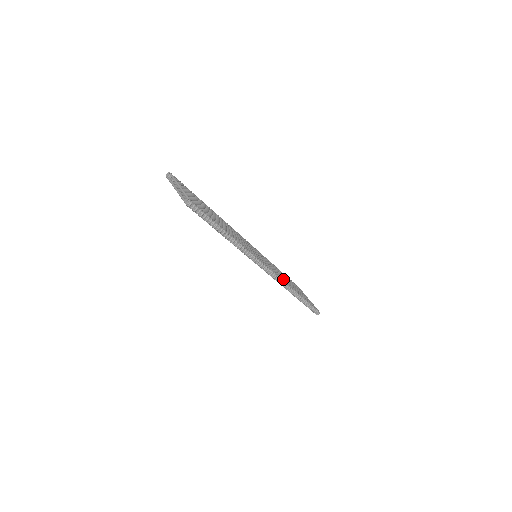
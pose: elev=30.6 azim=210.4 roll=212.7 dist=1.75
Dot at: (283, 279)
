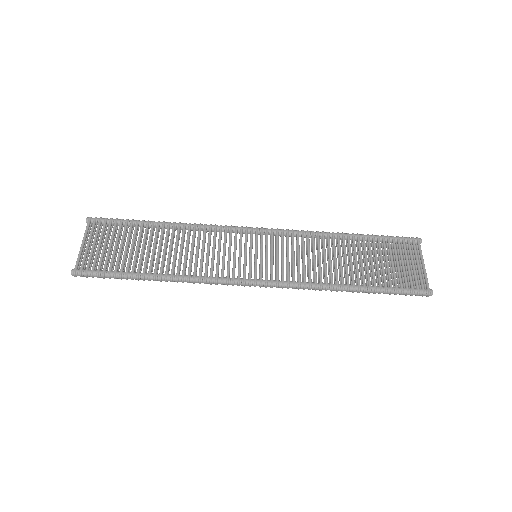
Dot at: (309, 277)
